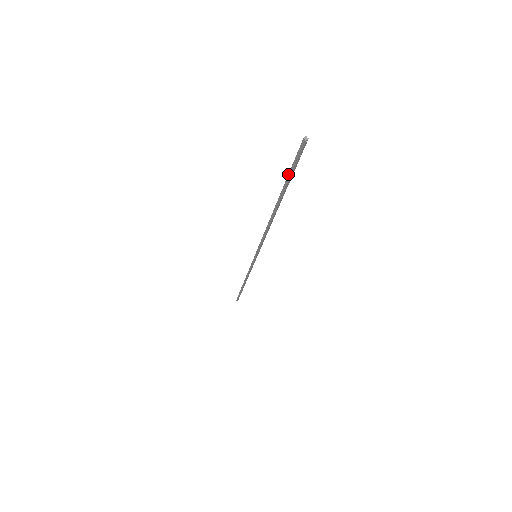
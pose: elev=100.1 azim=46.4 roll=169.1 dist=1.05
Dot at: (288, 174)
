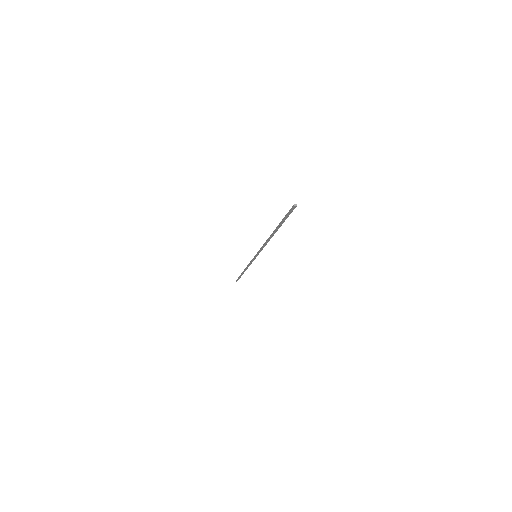
Dot at: (284, 220)
